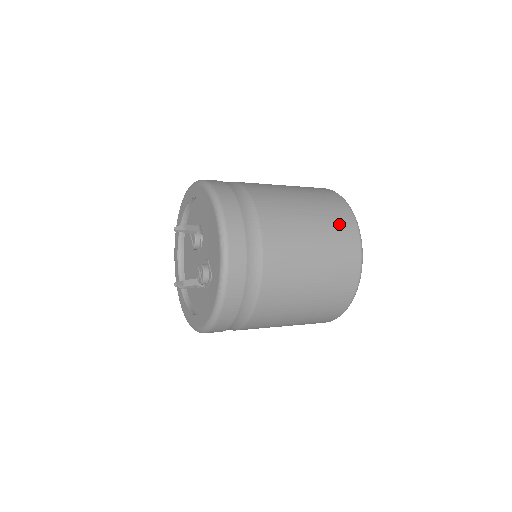
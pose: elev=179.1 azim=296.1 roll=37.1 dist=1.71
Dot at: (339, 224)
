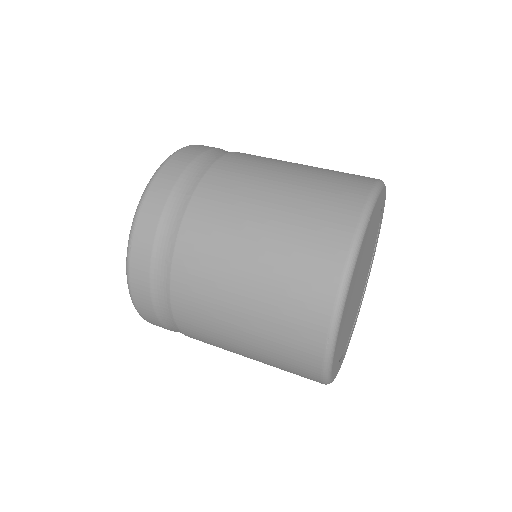
Dot at: (323, 216)
